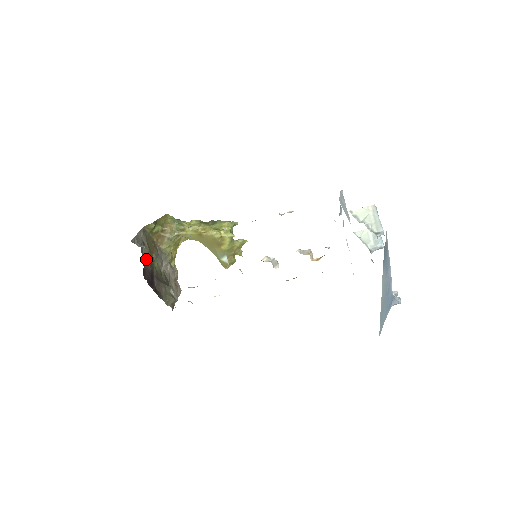
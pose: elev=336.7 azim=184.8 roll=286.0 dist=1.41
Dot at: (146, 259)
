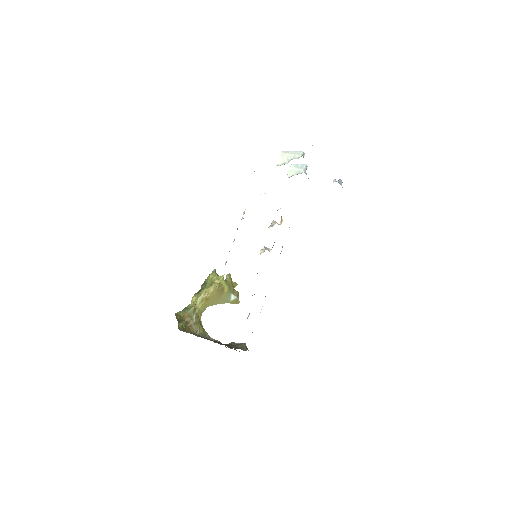
Dot at: occluded
